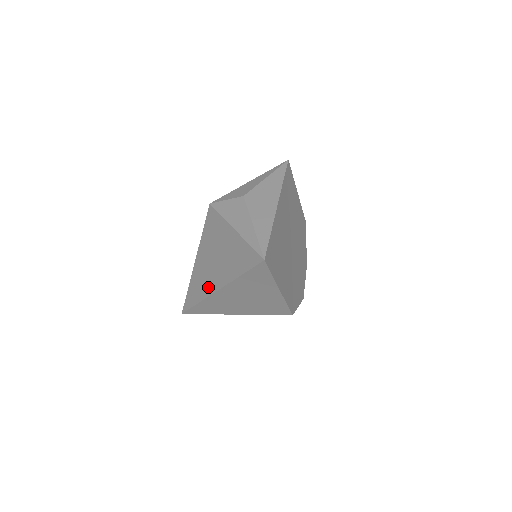
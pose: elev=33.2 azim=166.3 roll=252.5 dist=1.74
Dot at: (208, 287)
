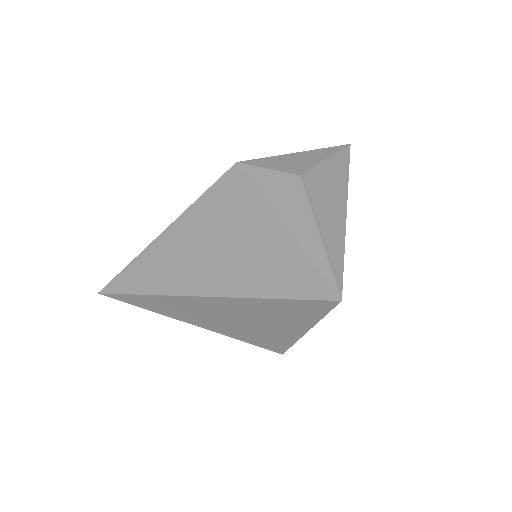
Dot at: (181, 282)
